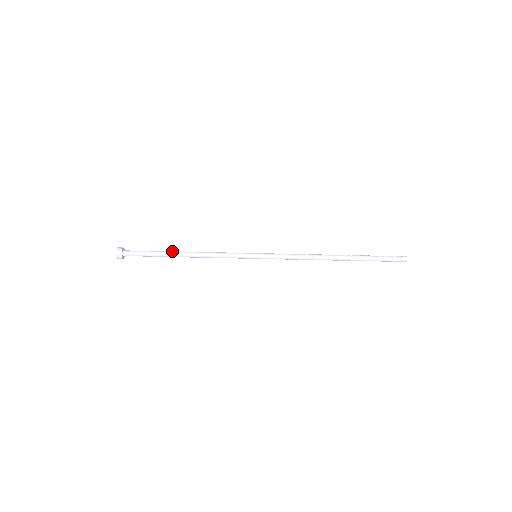
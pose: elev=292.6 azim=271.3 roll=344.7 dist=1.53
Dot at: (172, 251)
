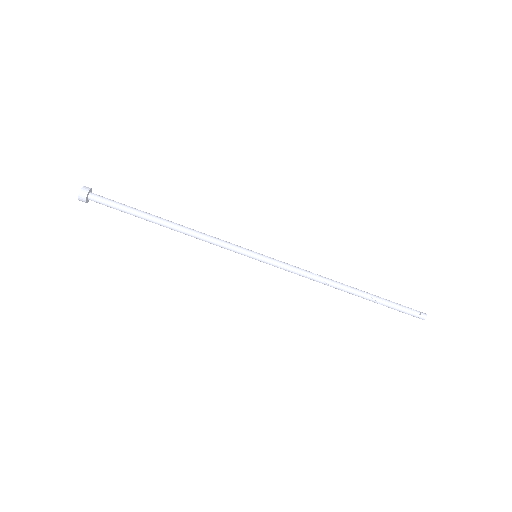
Dot at: (154, 215)
